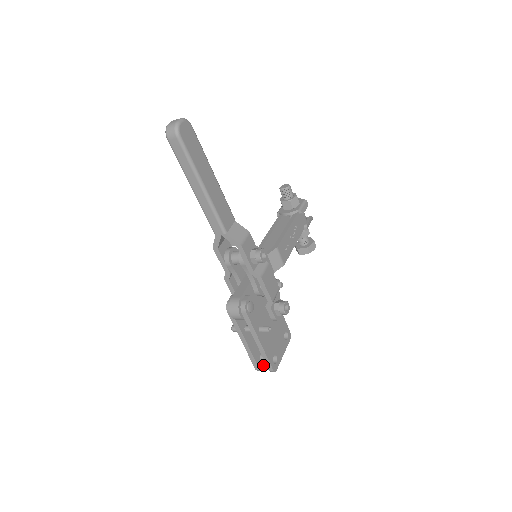
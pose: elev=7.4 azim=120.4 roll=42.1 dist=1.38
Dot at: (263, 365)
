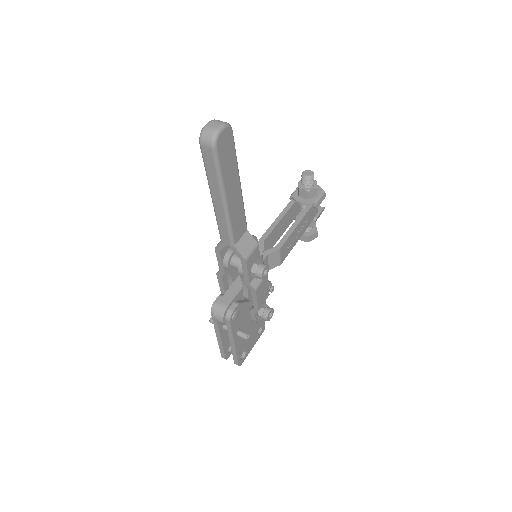
Dot at: (230, 354)
